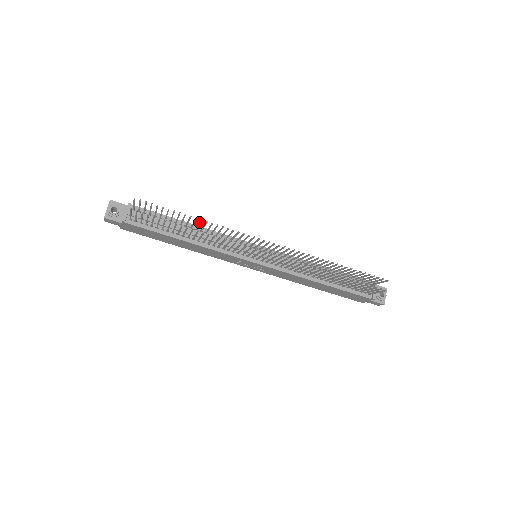
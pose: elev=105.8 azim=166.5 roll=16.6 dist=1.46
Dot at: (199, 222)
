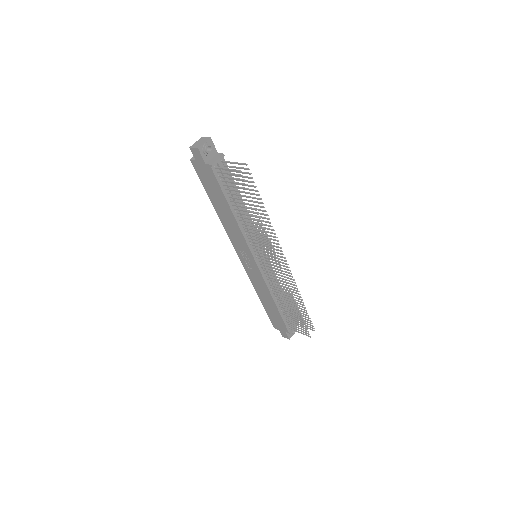
Dot at: (261, 213)
